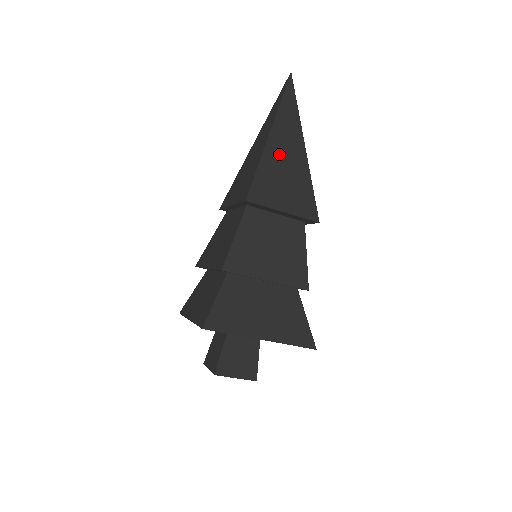
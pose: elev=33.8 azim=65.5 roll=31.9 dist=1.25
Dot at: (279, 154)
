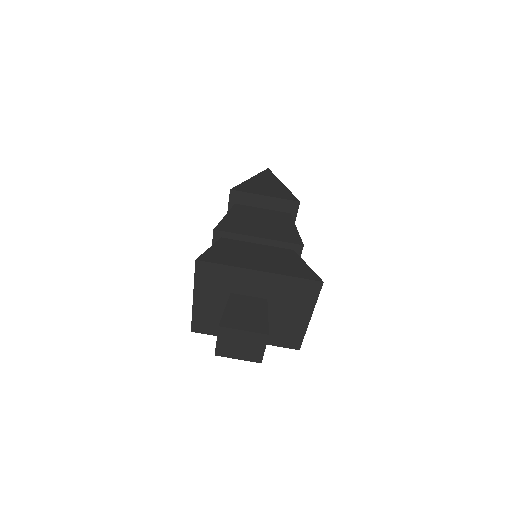
Dot at: (260, 183)
